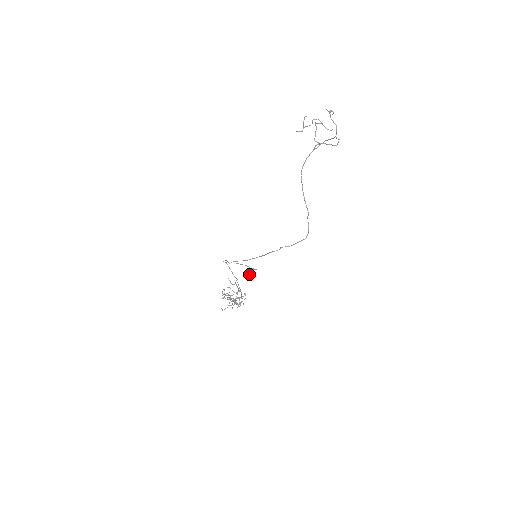
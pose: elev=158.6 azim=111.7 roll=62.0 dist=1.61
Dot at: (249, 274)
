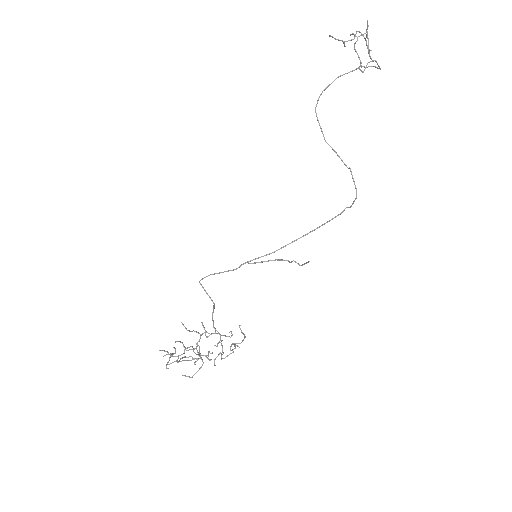
Dot at: (308, 261)
